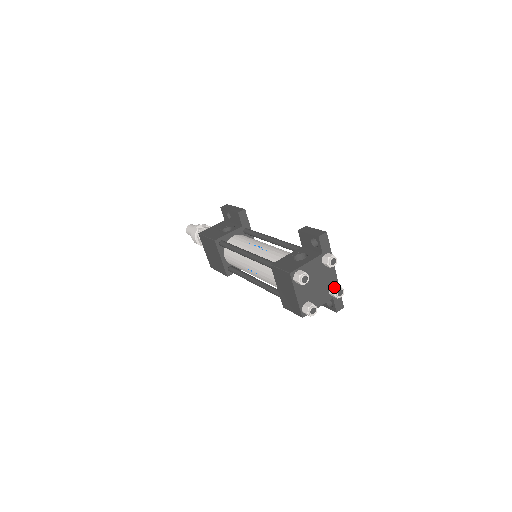
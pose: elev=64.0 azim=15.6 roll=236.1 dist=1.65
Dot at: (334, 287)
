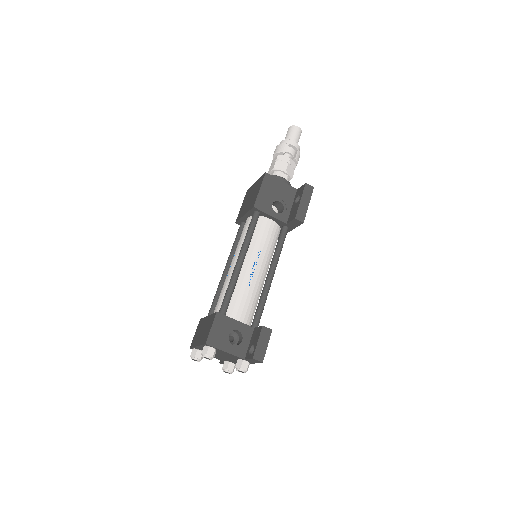
Dot at: (230, 366)
